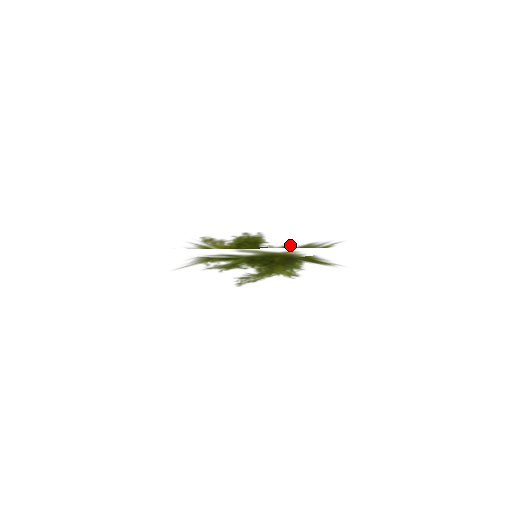
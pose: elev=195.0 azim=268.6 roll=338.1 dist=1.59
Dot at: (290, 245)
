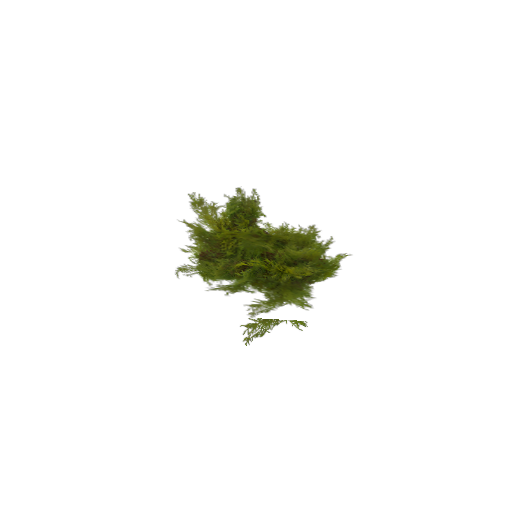
Dot at: (290, 225)
